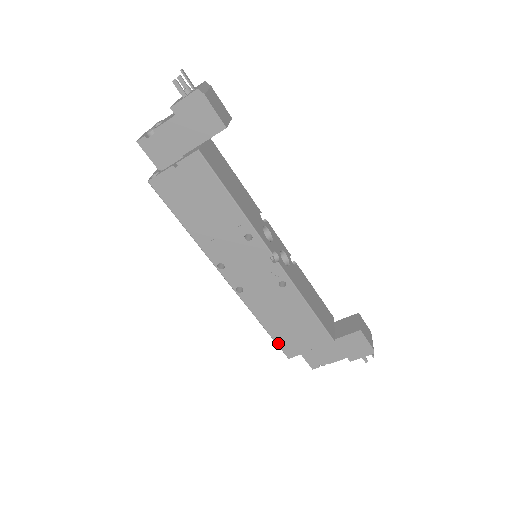
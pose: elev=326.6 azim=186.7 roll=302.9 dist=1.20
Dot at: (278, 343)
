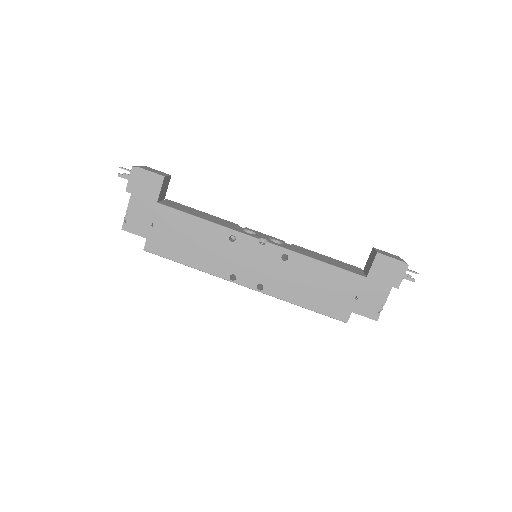
Dot at: (326, 314)
